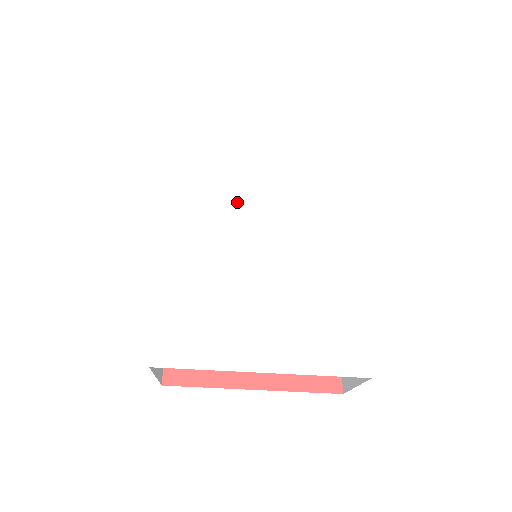
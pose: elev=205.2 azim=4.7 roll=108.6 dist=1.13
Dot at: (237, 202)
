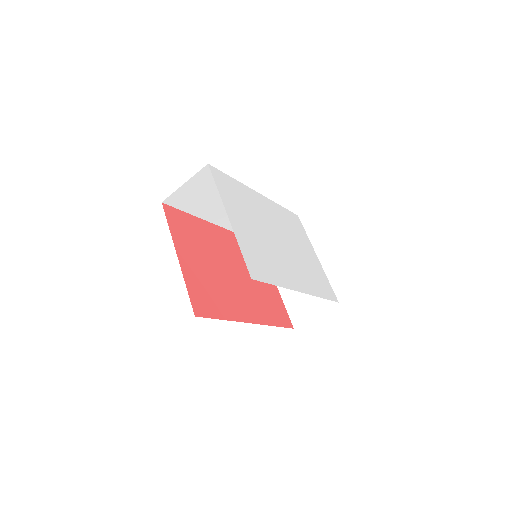
Dot at: (286, 233)
